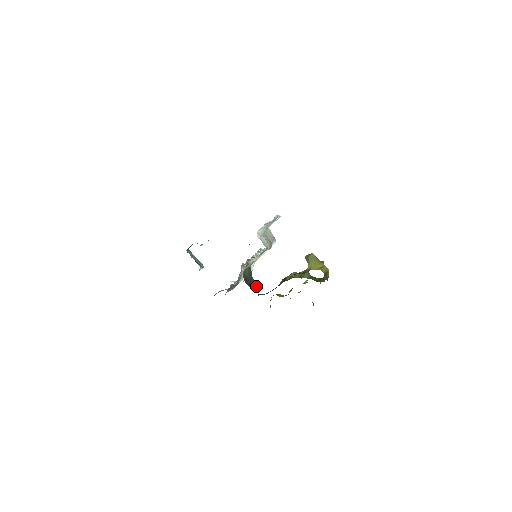
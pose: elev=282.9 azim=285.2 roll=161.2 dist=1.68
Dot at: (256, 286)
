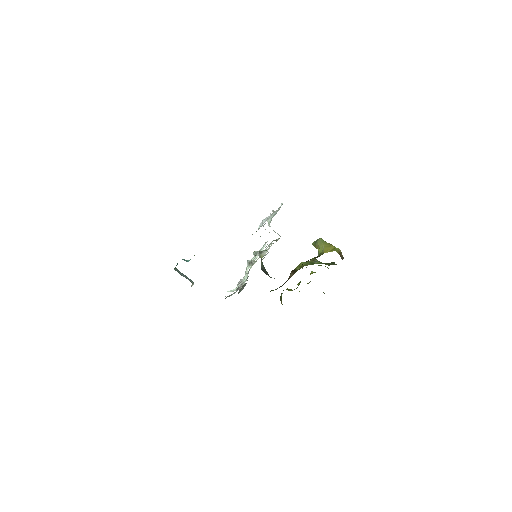
Dot at: occluded
